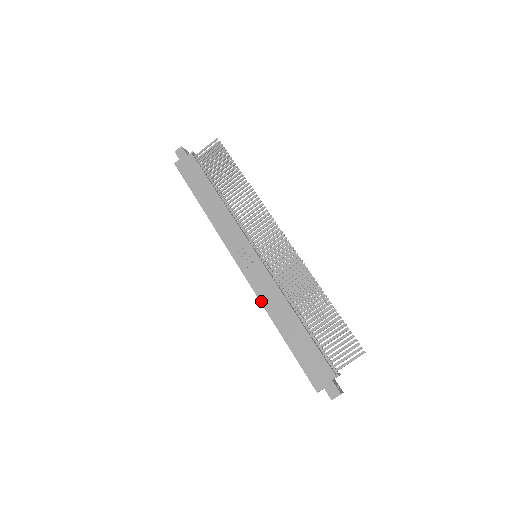
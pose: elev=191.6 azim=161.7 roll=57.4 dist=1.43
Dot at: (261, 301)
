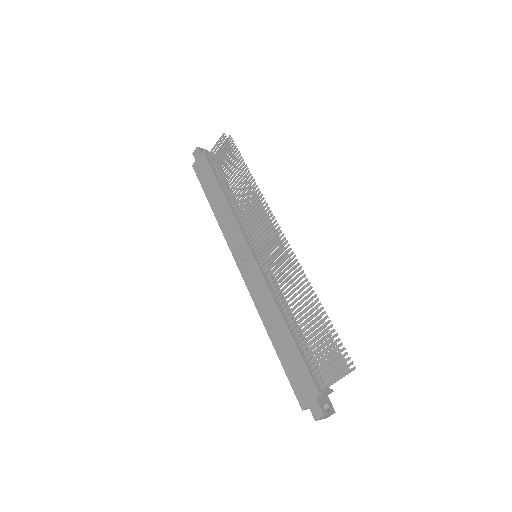
Dot at: (256, 305)
